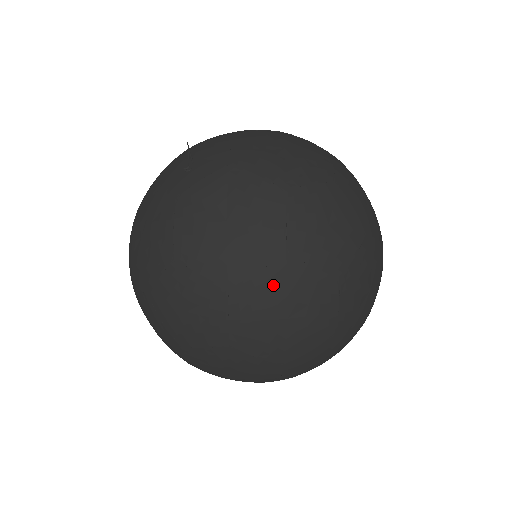
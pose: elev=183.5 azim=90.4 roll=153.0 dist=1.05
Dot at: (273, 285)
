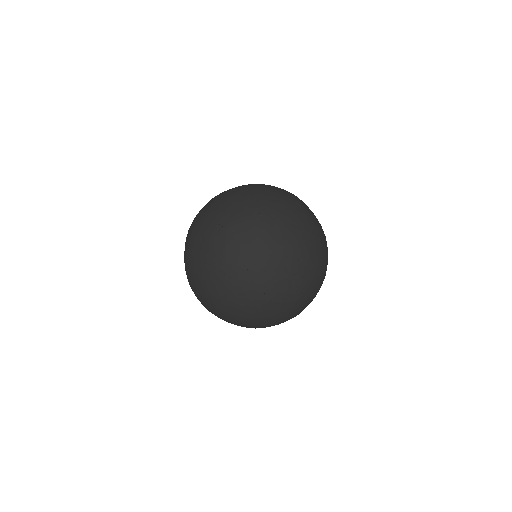
Dot at: occluded
